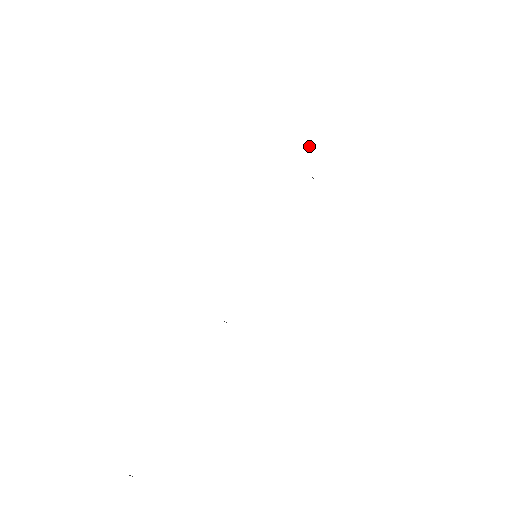
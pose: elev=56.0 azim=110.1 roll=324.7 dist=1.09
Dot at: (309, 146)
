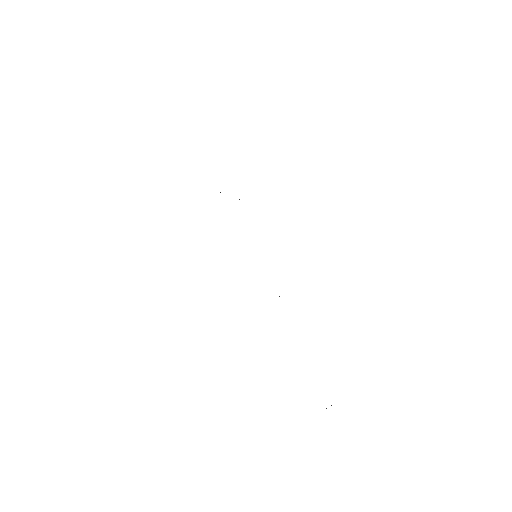
Dot at: (220, 192)
